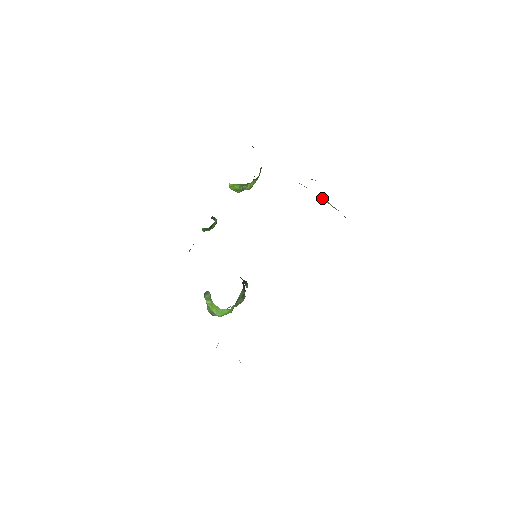
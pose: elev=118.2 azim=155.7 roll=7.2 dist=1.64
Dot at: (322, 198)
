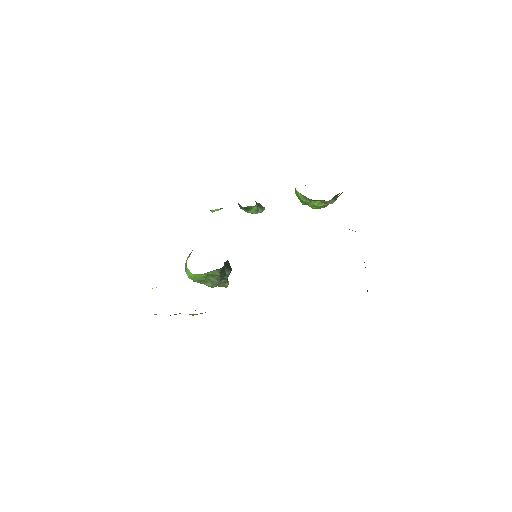
Dot at: occluded
